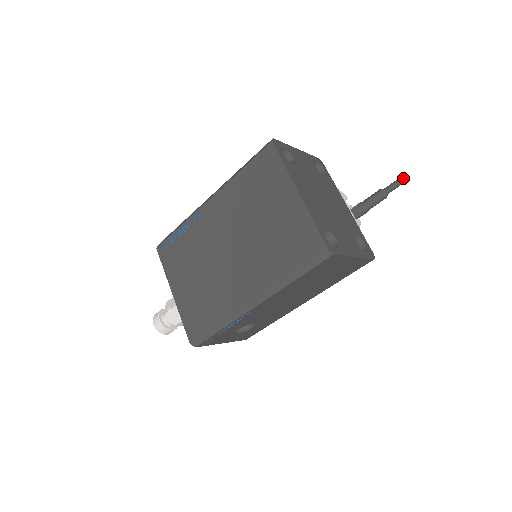
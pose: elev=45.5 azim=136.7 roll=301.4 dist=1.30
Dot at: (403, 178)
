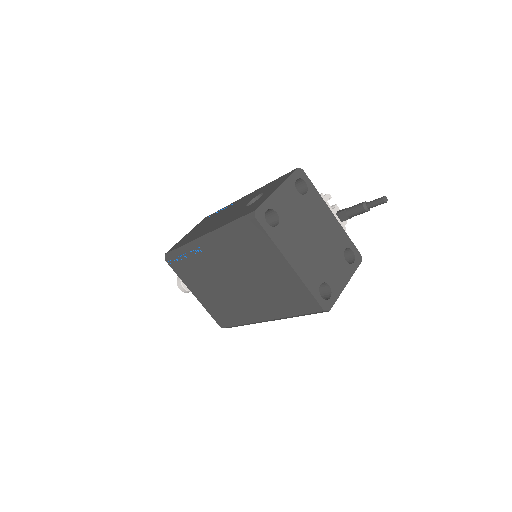
Dot at: (385, 201)
